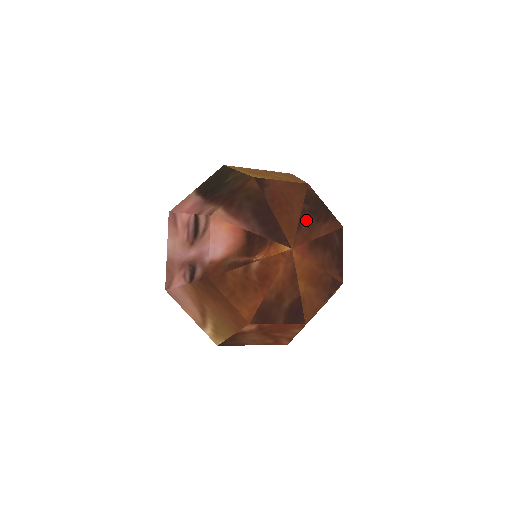
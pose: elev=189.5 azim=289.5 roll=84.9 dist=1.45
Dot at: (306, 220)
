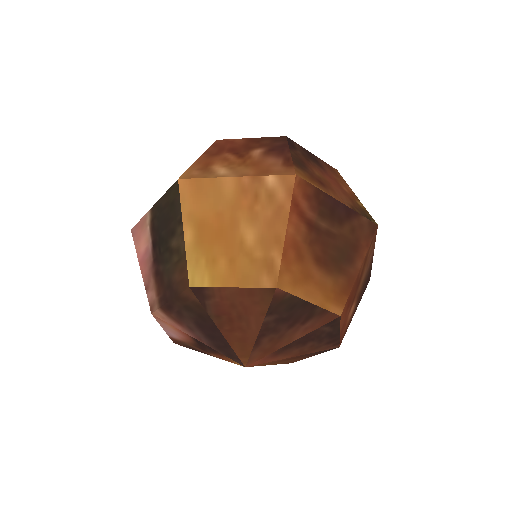
Dot at: (269, 333)
